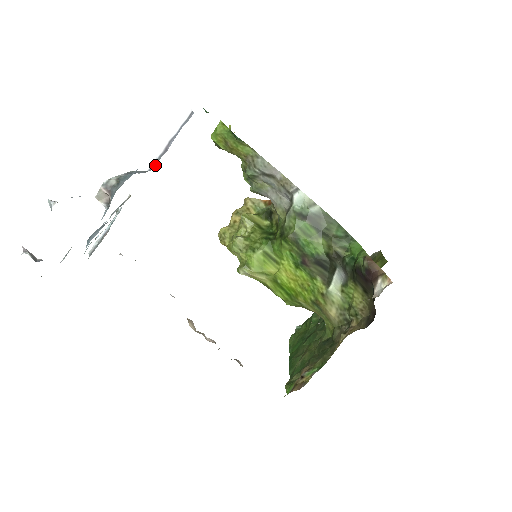
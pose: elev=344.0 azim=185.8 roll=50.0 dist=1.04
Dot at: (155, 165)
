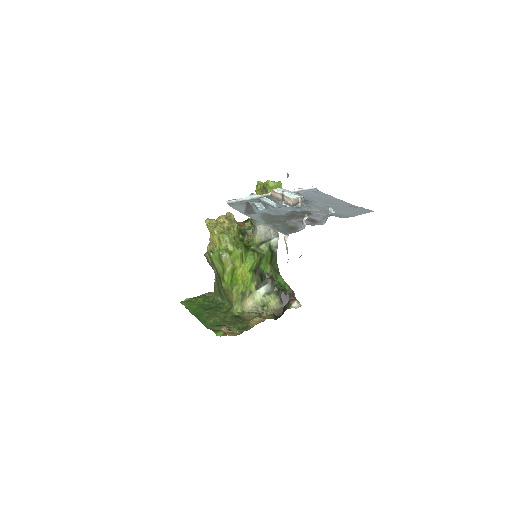
Dot at: occluded
